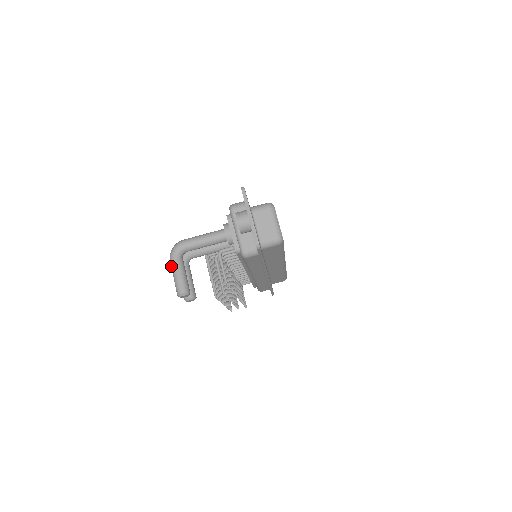
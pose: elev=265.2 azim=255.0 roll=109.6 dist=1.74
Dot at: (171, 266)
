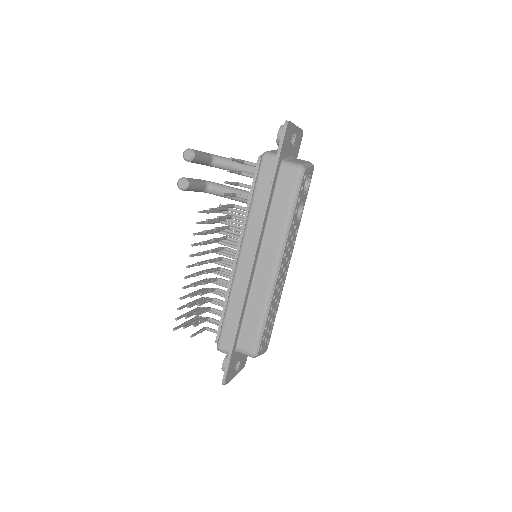
Dot at: occluded
